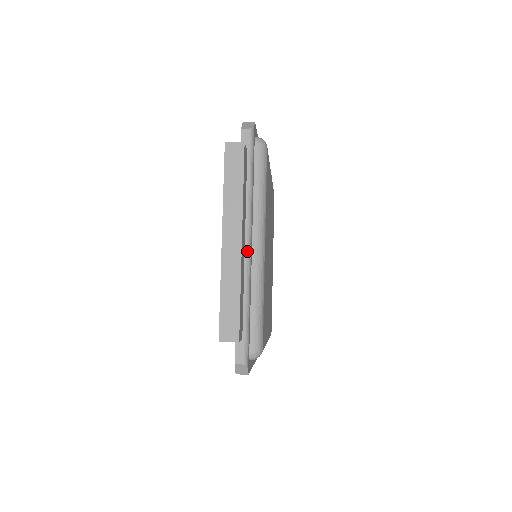
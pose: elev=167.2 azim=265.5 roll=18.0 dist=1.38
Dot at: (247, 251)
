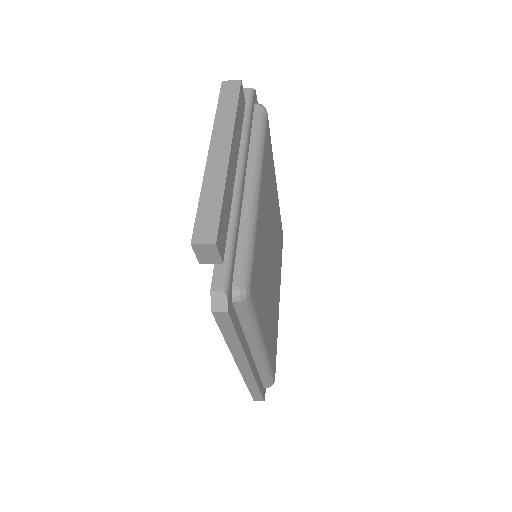
Dot at: (238, 180)
